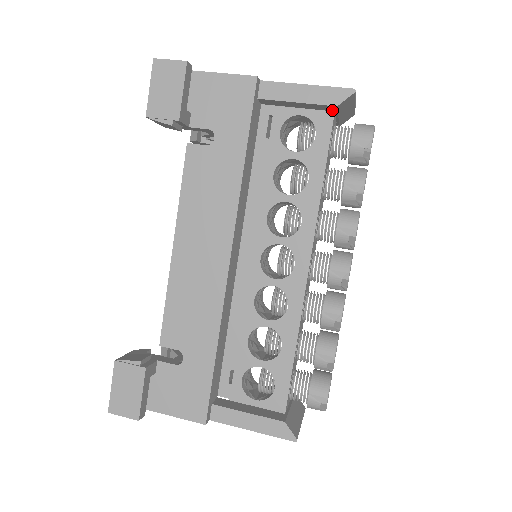
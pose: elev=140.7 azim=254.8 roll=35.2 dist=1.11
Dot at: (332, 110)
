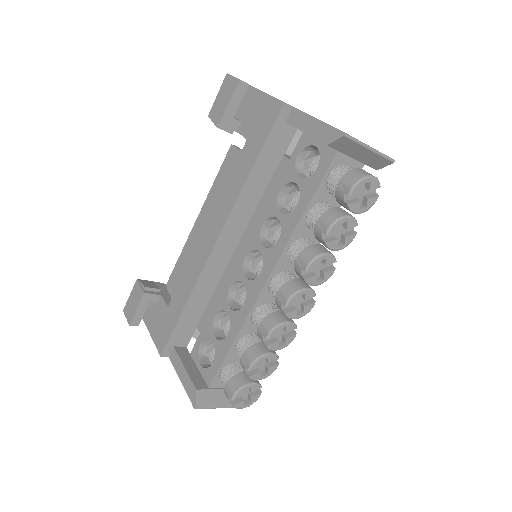
Dot at: (334, 148)
